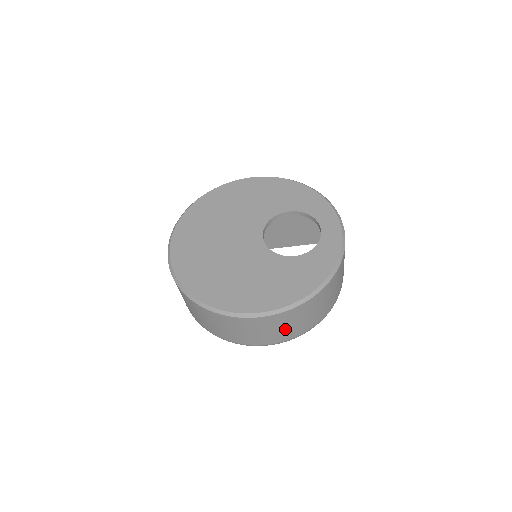
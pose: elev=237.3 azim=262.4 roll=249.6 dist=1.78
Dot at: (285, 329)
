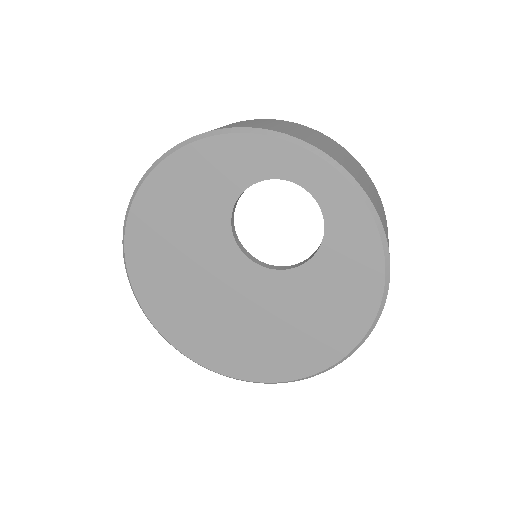
Dot at: occluded
